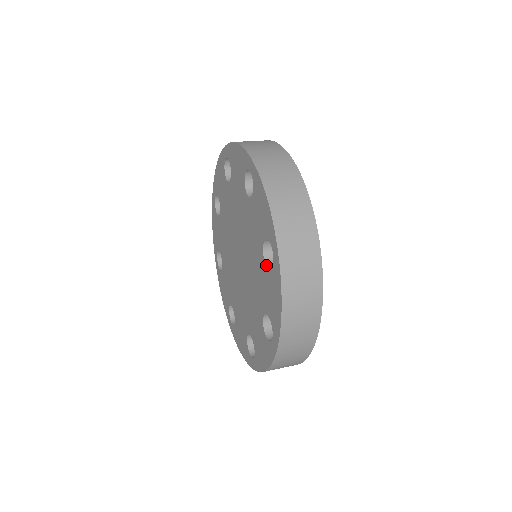
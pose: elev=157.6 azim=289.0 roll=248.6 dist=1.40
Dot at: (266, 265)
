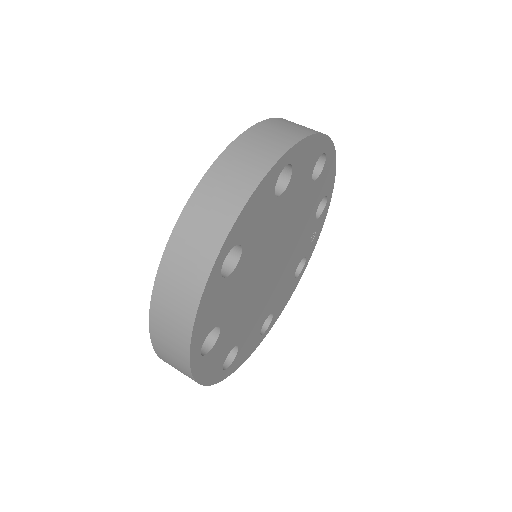
Dot at: occluded
